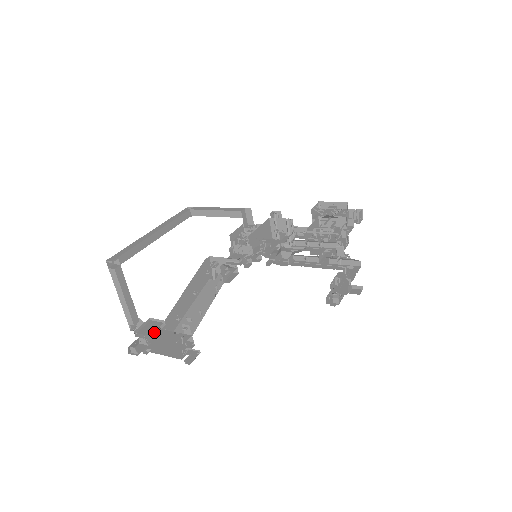
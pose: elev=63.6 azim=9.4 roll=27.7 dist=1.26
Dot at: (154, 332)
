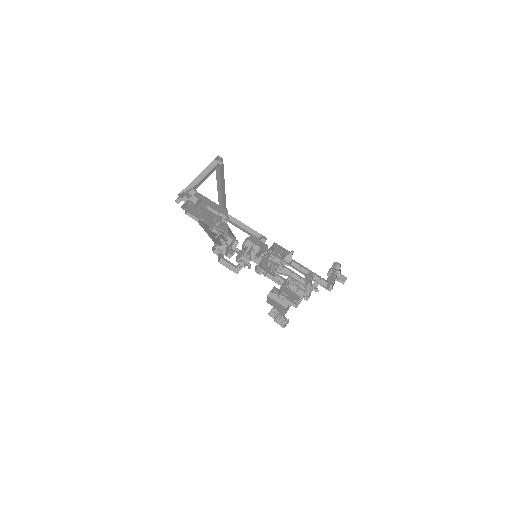
Dot at: (207, 202)
